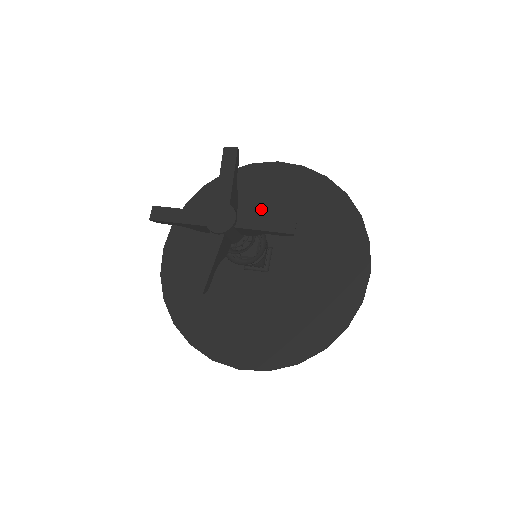
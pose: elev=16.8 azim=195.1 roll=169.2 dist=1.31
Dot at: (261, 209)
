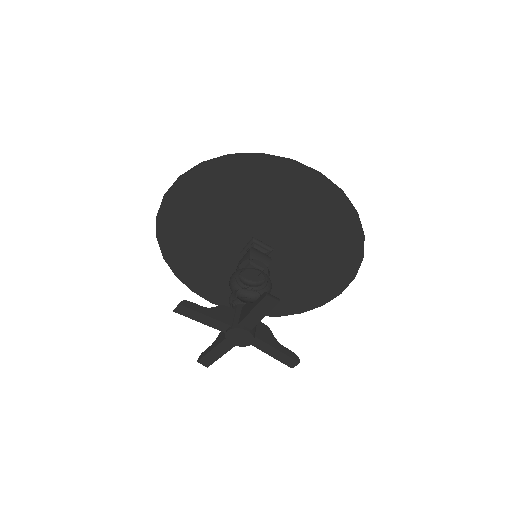
Dot at: (279, 211)
